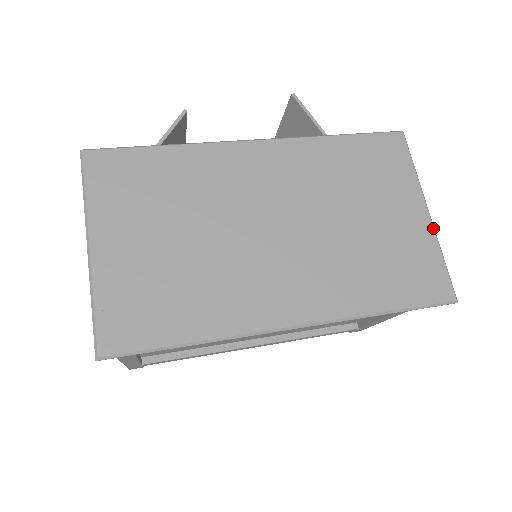
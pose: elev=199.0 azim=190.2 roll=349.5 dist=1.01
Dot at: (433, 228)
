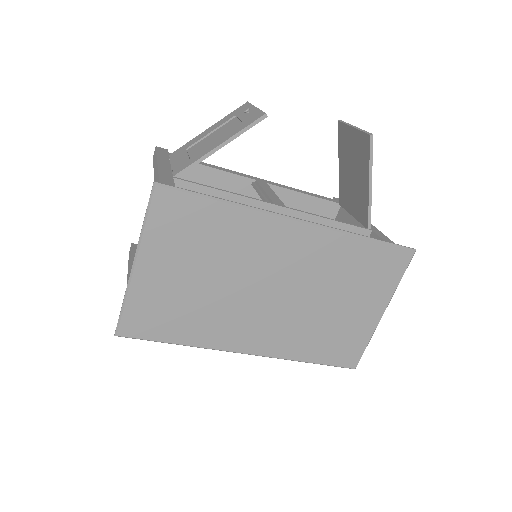
Dot at: (377, 325)
